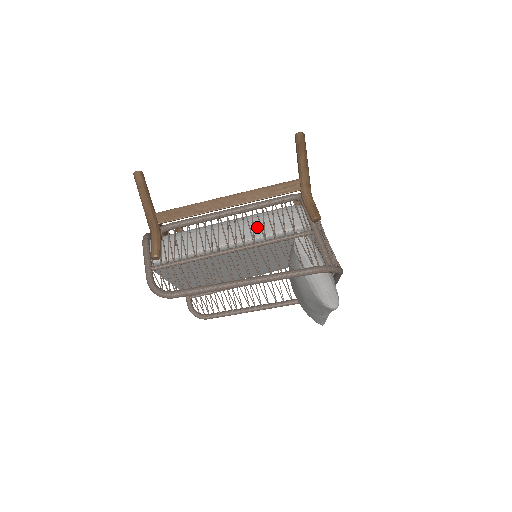
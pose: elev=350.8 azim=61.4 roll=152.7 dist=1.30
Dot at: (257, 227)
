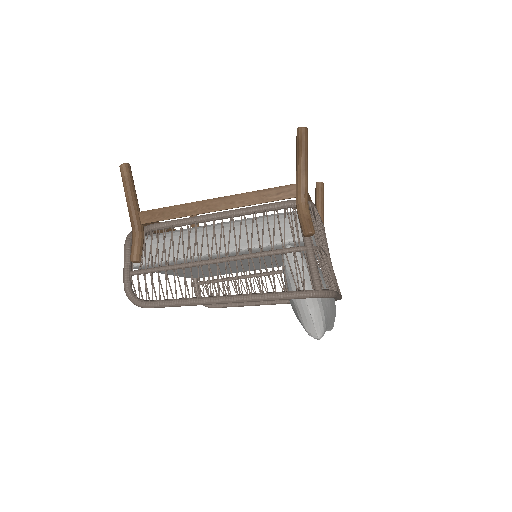
Dot at: (244, 236)
